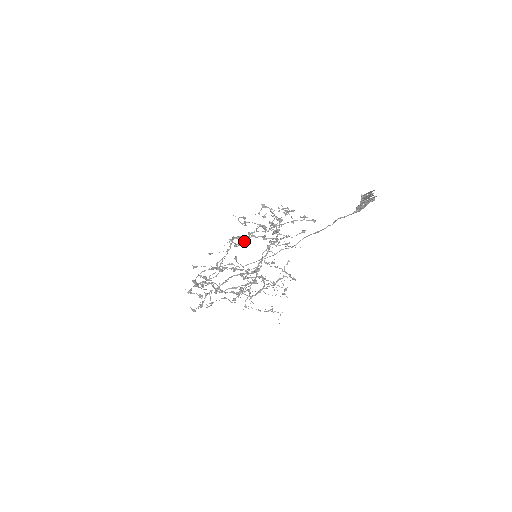
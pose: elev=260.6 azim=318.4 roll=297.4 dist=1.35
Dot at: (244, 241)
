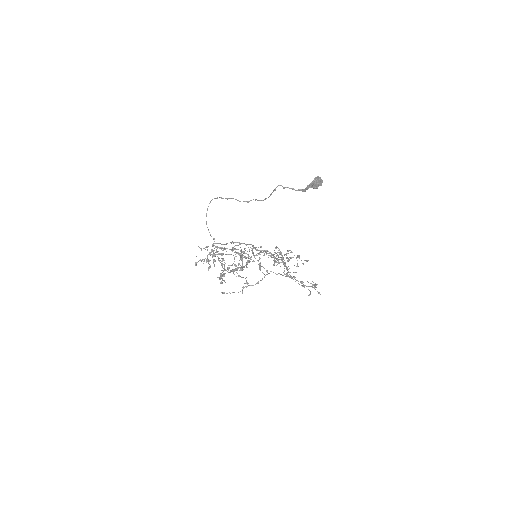
Dot at: occluded
